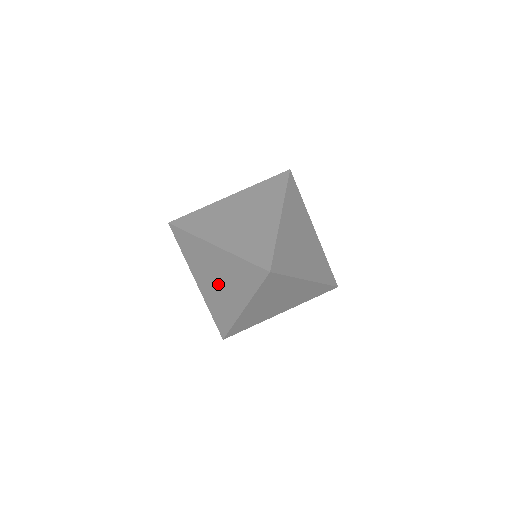
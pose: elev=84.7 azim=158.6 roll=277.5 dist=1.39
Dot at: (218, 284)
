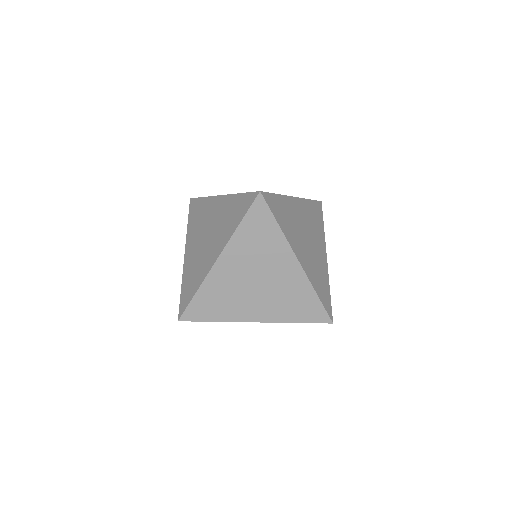
Dot at: occluded
